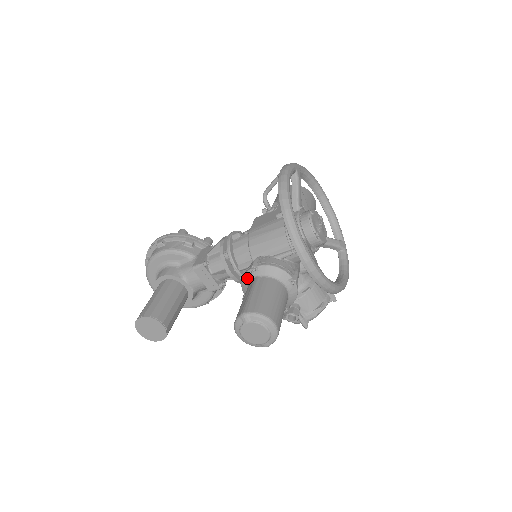
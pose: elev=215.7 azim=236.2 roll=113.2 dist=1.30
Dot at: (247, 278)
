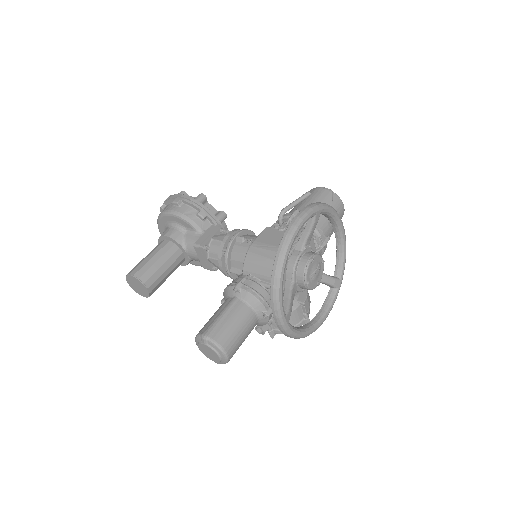
Dot at: (229, 291)
